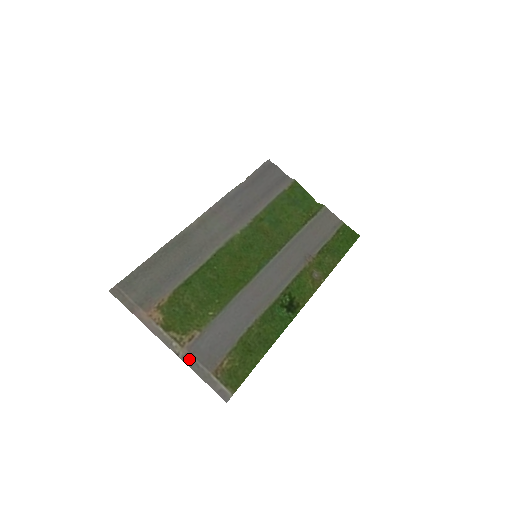
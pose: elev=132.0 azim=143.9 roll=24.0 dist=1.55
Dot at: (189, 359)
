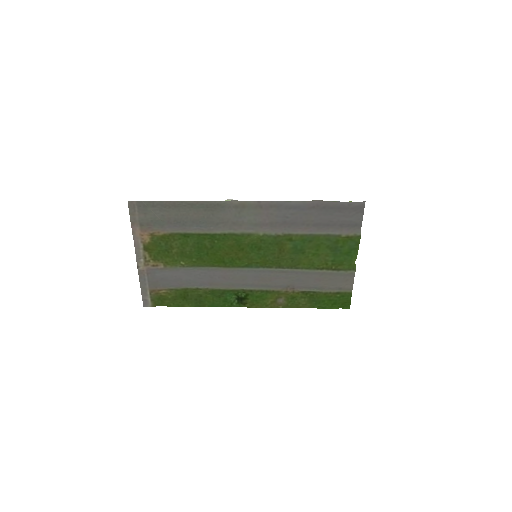
Dot at: (143, 274)
